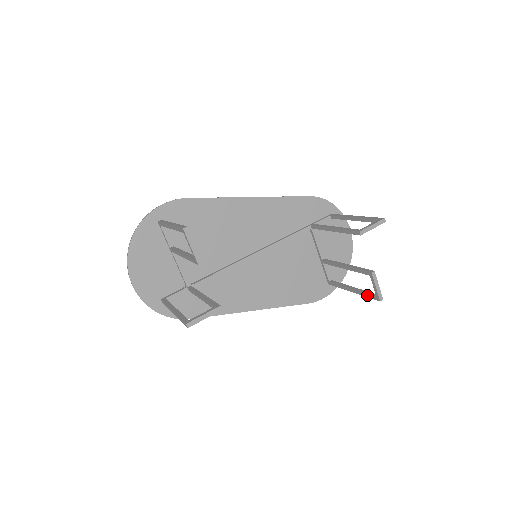
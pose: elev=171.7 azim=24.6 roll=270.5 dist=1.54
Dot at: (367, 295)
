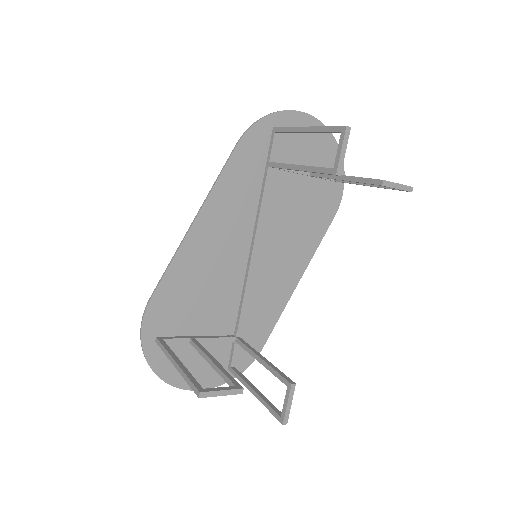
Dot at: occluded
